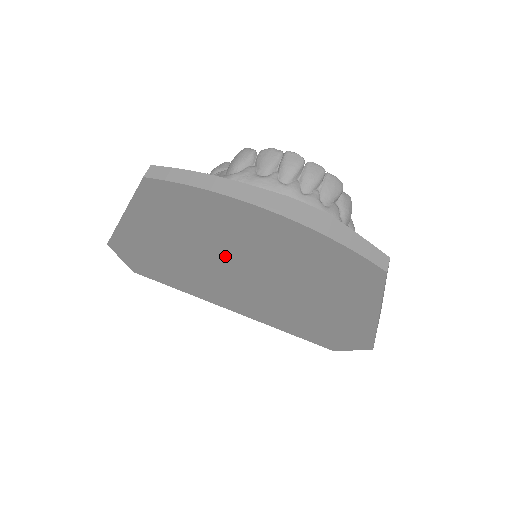
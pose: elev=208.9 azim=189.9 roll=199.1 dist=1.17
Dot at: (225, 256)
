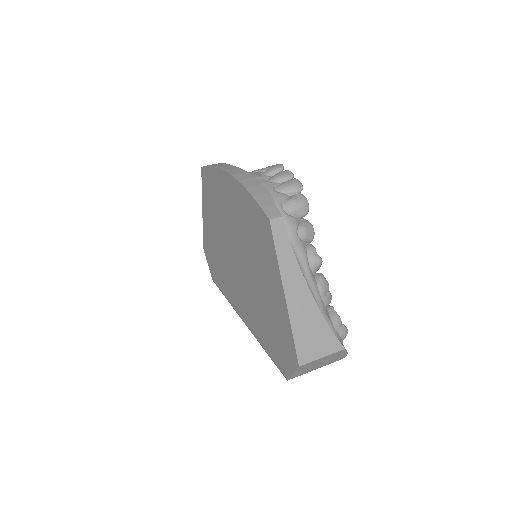
Dot at: (228, 237)
